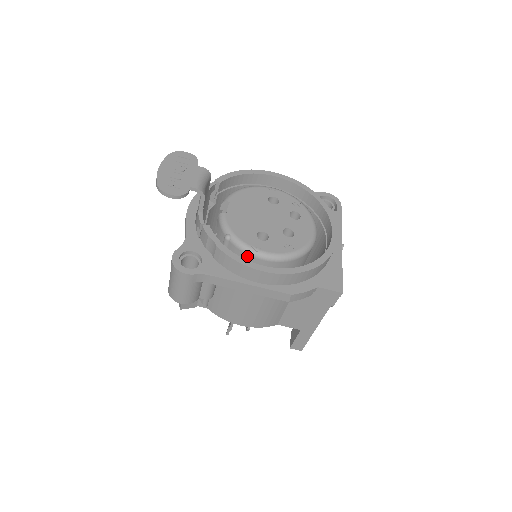
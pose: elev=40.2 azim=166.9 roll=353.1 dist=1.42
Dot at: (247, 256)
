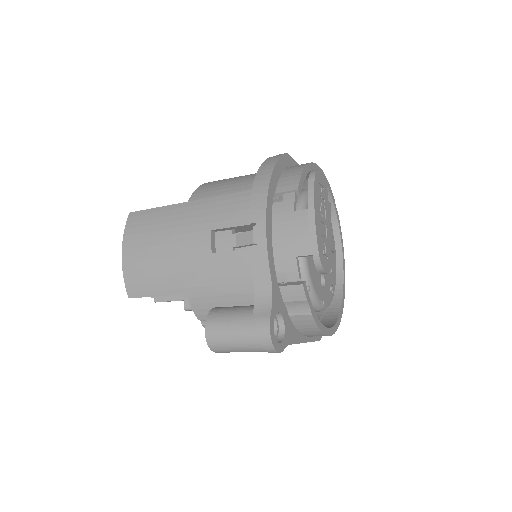
Dot at: occluded
